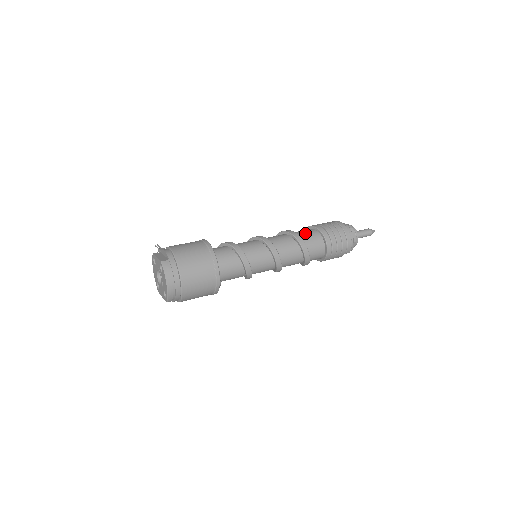
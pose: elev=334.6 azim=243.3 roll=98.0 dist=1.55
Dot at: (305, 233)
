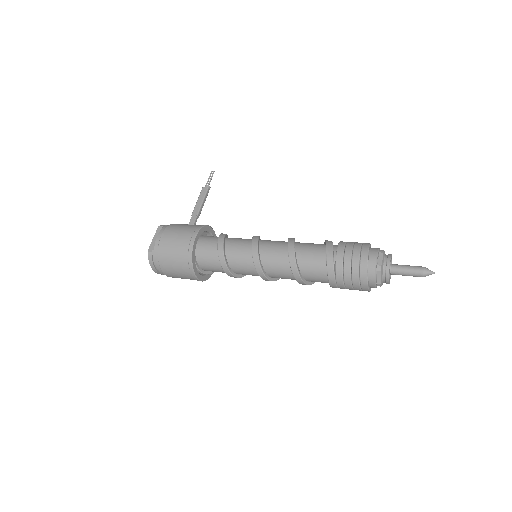
Dot at: (310, 258)
